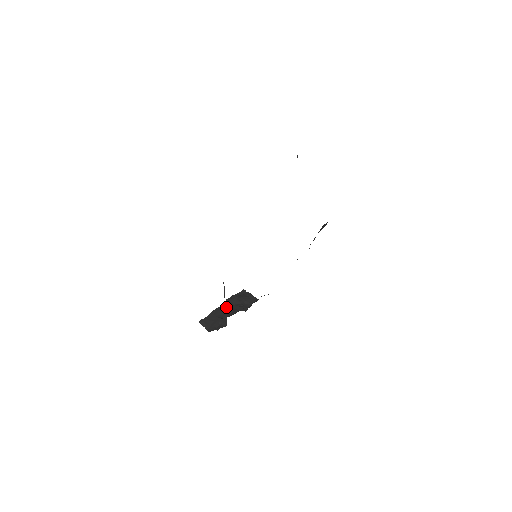
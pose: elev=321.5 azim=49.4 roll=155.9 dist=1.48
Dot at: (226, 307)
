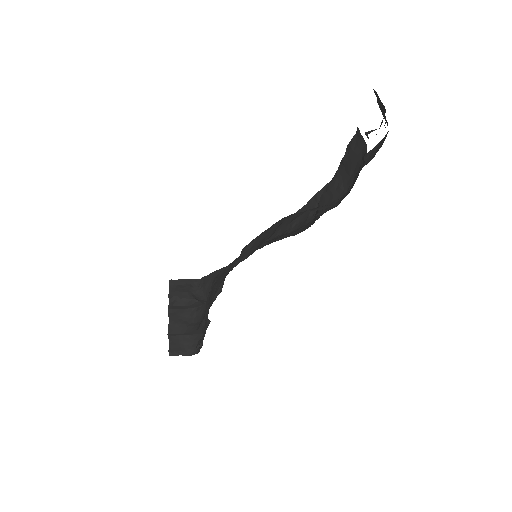
Dot at: (207, 321)
